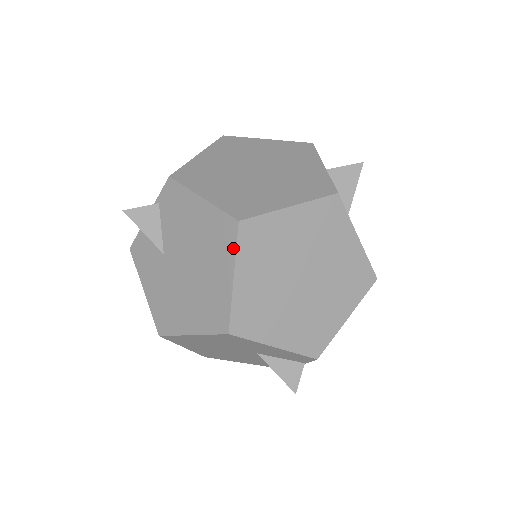
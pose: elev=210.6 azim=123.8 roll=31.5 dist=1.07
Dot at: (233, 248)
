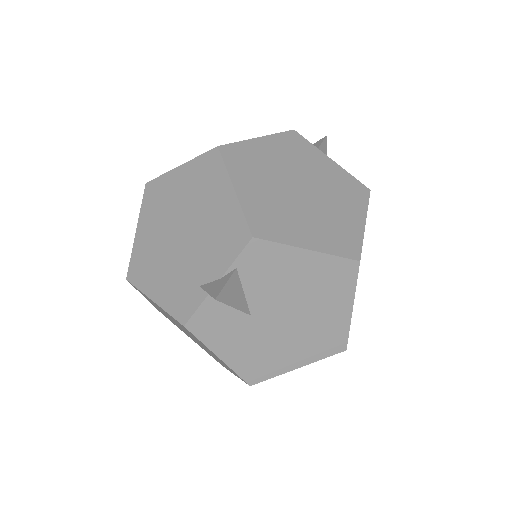
Dot at: (353, 285)
